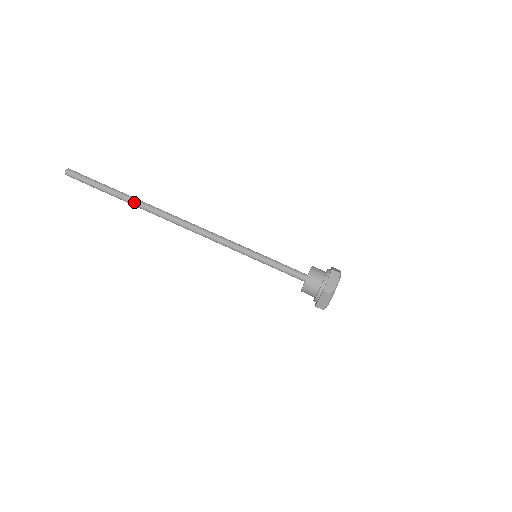
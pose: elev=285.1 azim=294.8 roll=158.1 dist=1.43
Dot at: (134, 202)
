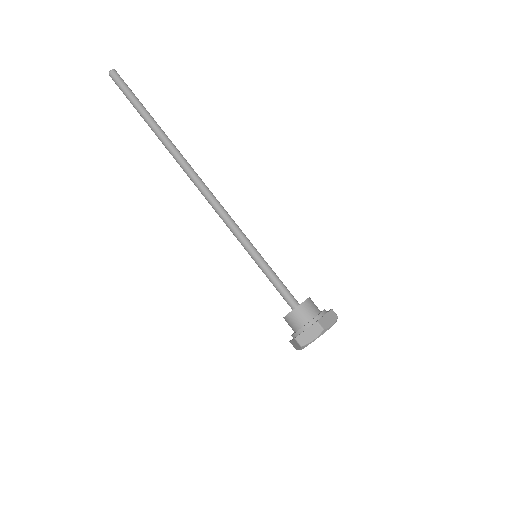
Dot at: (163, 135)
